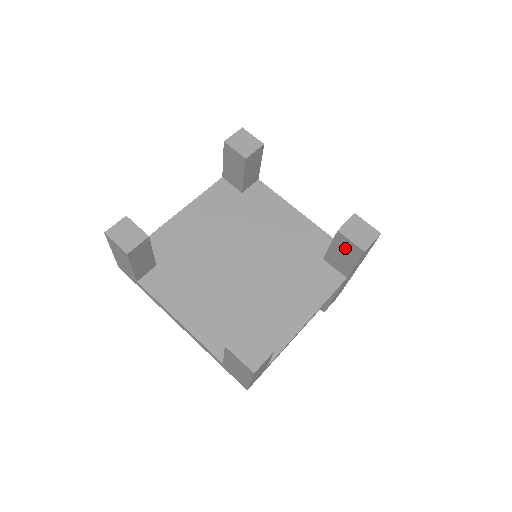
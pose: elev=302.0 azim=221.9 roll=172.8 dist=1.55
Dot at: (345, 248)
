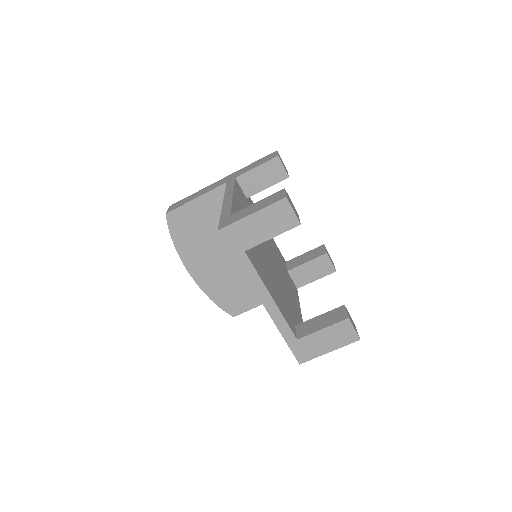
Dot at: (321, 266)
